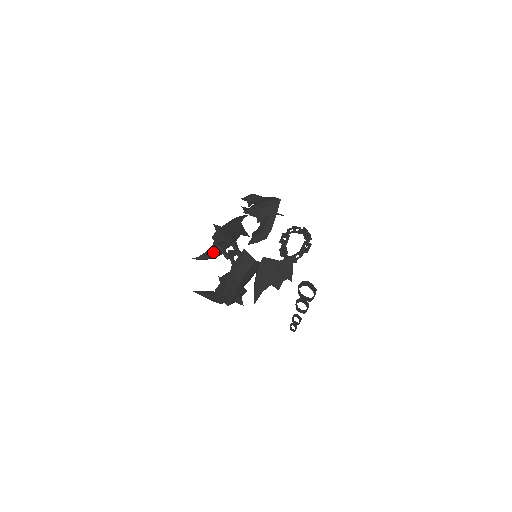
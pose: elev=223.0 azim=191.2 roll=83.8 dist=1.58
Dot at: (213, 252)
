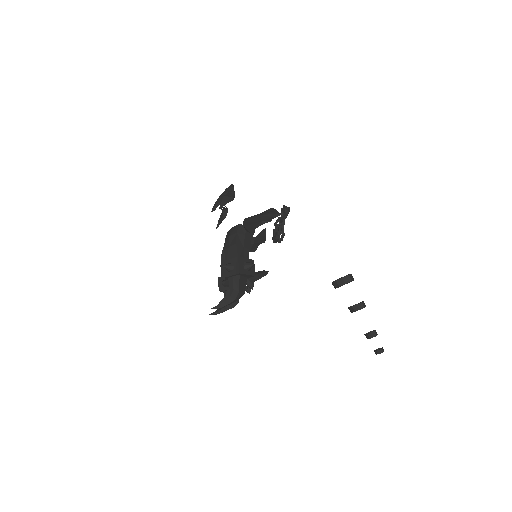
Dot at: occluded
